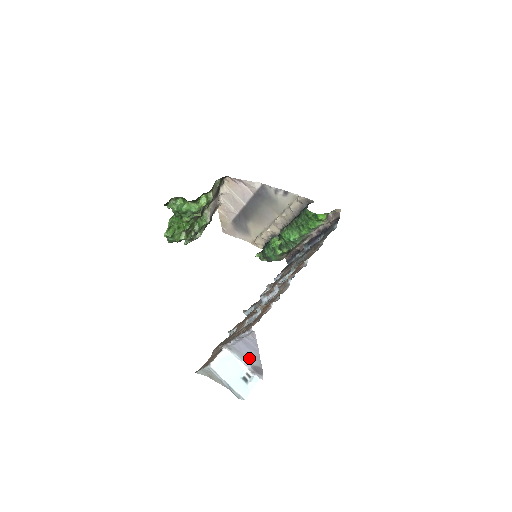
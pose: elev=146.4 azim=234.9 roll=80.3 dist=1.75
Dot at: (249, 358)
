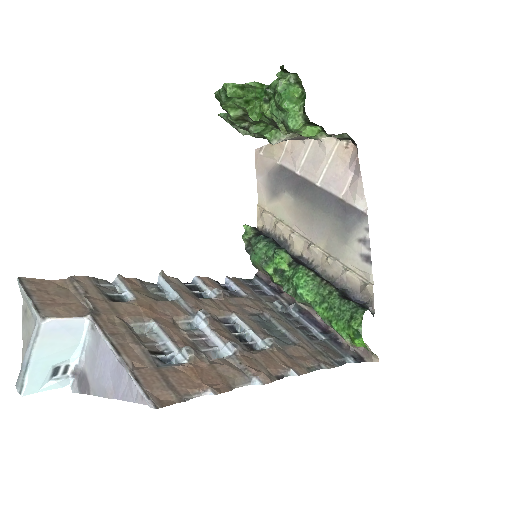
Dot at: (95, 370)
